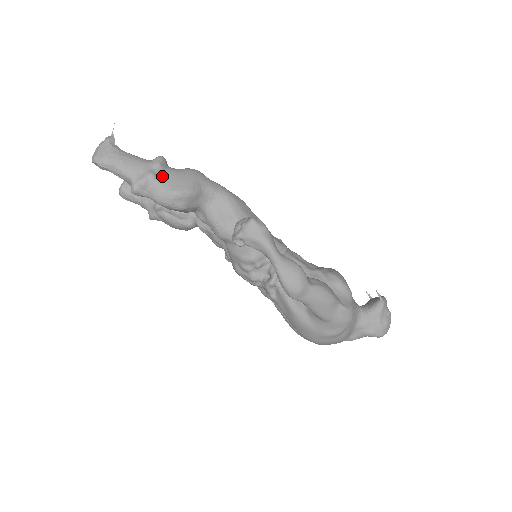
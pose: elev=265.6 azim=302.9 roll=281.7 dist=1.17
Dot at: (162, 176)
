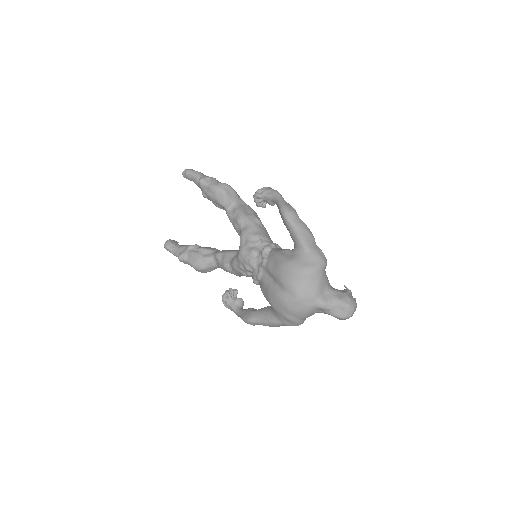
Dot at: occluded
